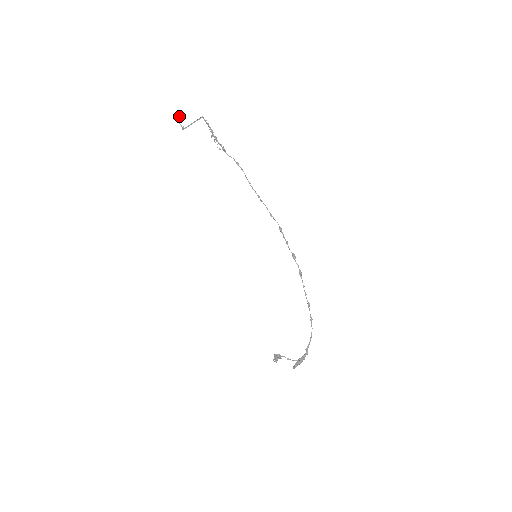
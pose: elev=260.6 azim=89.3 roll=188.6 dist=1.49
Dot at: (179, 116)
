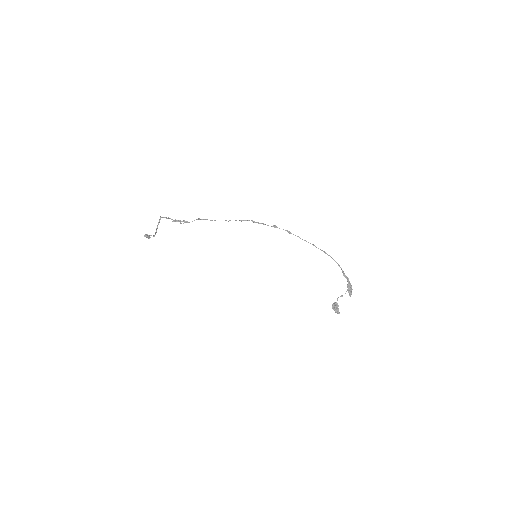
Dot at: (148, 235)
